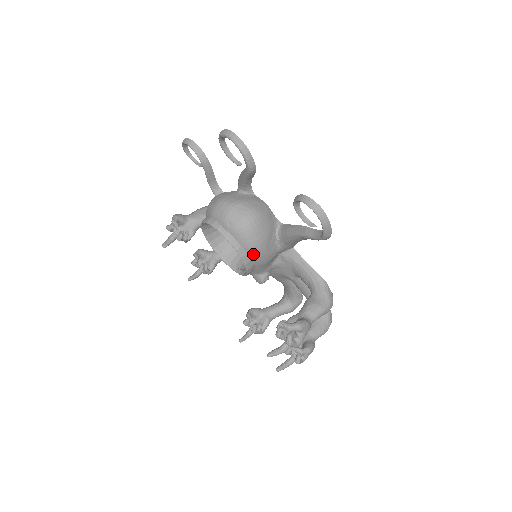
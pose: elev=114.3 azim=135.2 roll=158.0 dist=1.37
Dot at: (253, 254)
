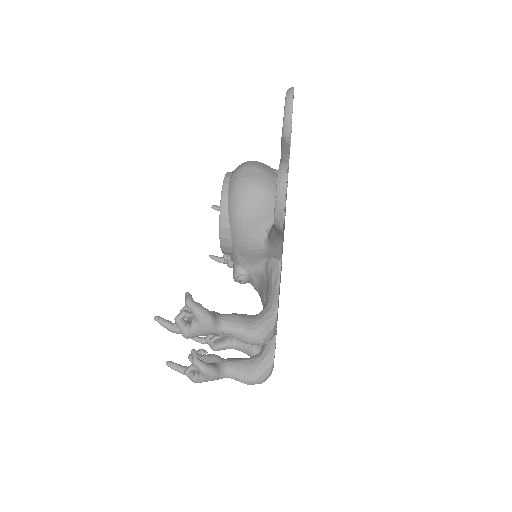
Dot at: (233, 222)
